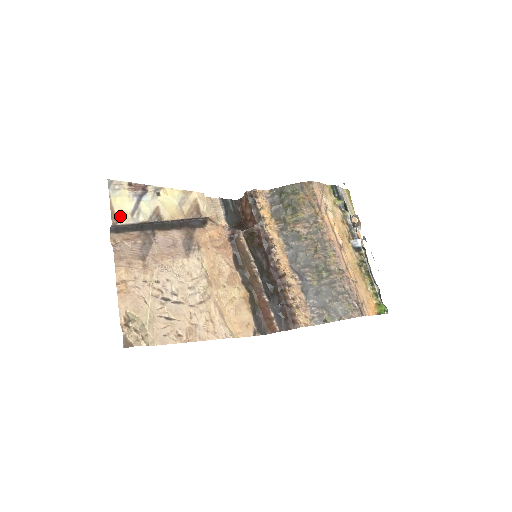
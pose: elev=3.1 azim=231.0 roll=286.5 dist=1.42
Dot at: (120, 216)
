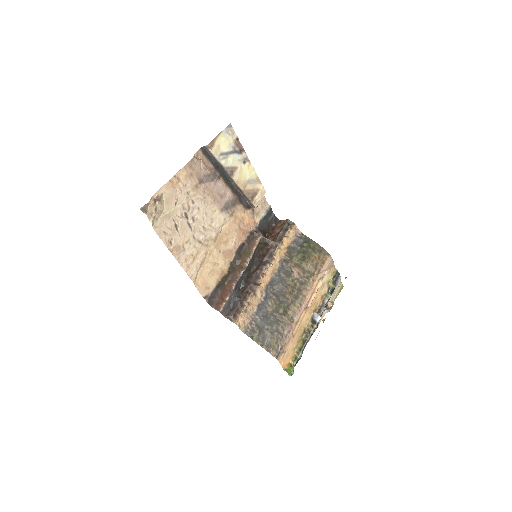
Dot at: (215, 147)
